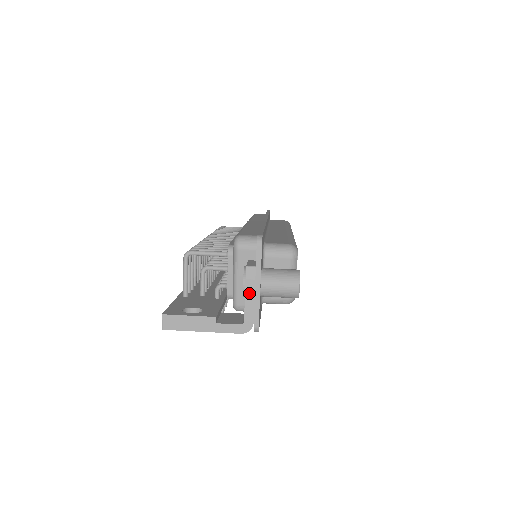
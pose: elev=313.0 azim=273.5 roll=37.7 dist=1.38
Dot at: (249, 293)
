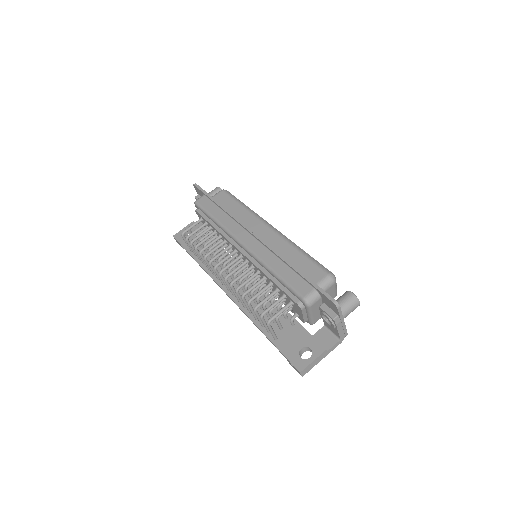
Dot at: (339, 328)
